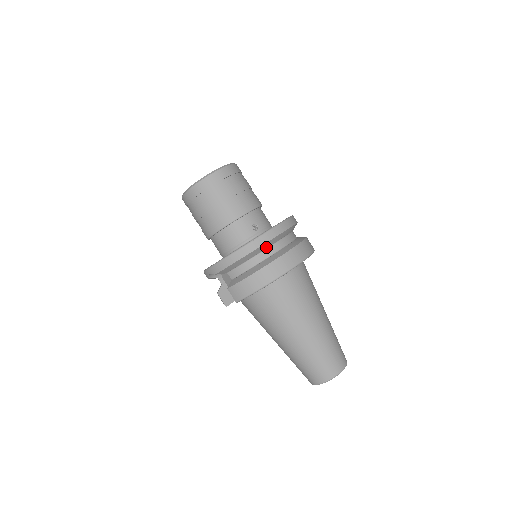
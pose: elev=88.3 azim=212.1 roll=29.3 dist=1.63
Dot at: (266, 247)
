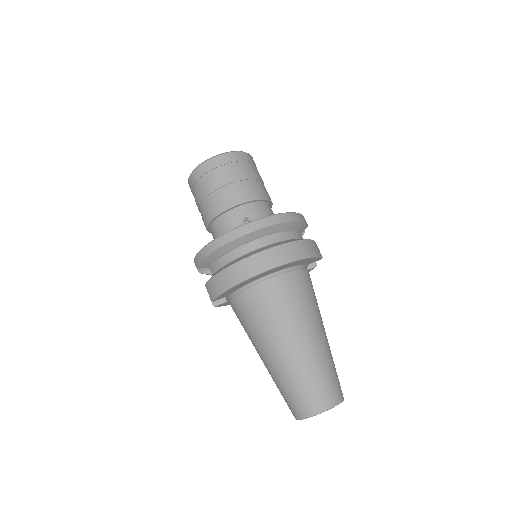
Dot at: (244, 242)
